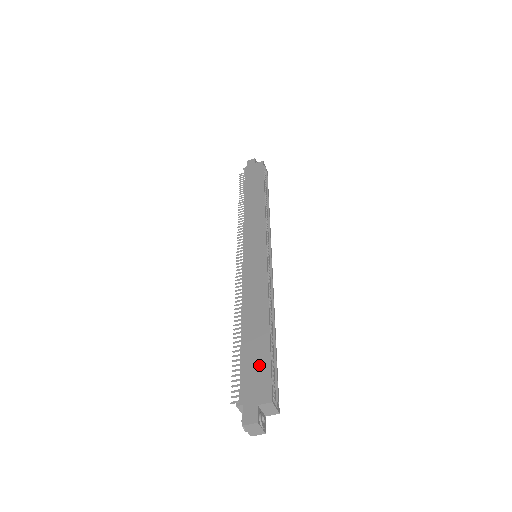
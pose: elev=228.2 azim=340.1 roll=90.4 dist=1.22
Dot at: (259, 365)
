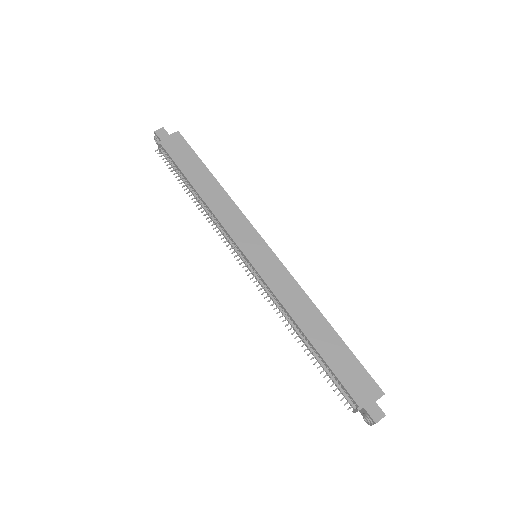
Dot at: (352, 368)
